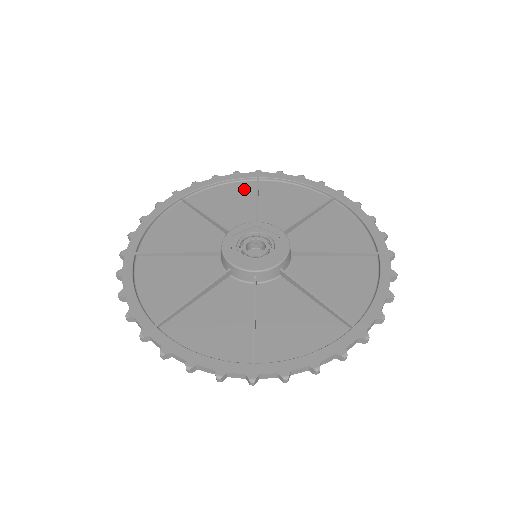
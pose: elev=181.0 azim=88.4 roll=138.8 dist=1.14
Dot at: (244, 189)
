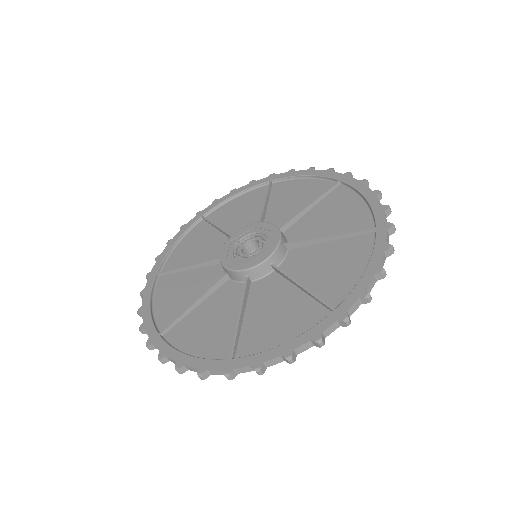
Dot at: (257, 195)
